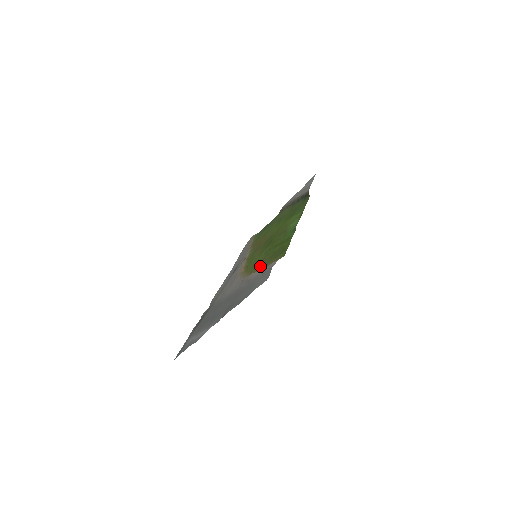
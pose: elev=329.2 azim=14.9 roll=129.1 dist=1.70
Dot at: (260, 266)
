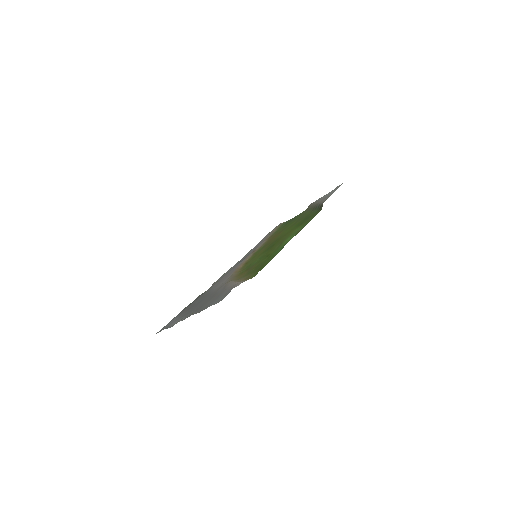
Dot at: (246, 272)
